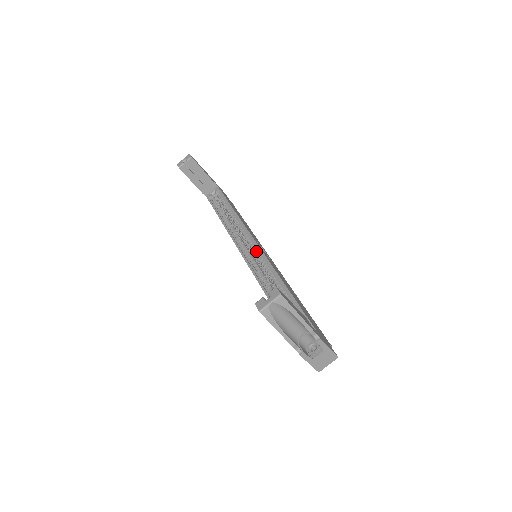
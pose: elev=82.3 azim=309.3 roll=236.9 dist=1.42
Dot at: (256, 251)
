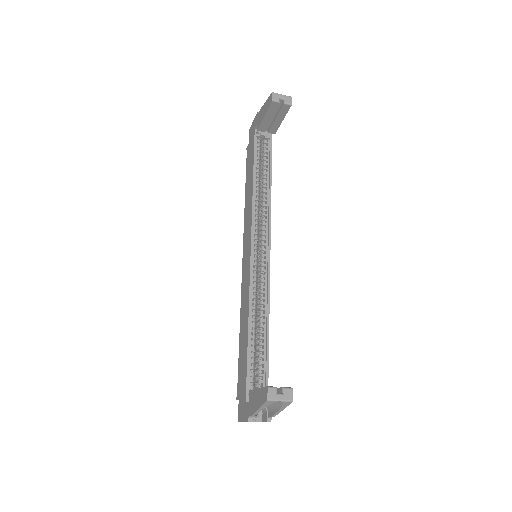
Dot at: (264, 261)
